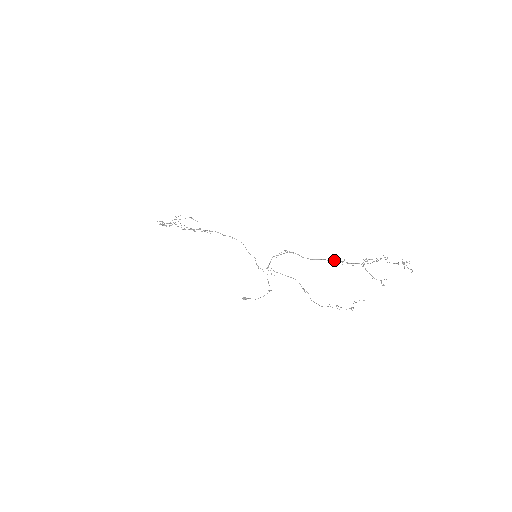
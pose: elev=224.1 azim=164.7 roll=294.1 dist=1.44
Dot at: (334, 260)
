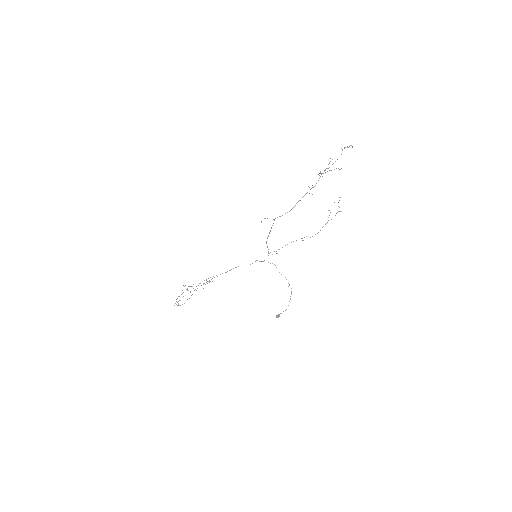
Dot at: (303, 196)
